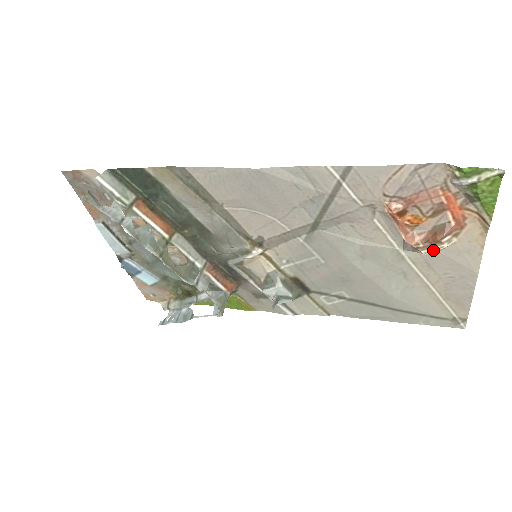
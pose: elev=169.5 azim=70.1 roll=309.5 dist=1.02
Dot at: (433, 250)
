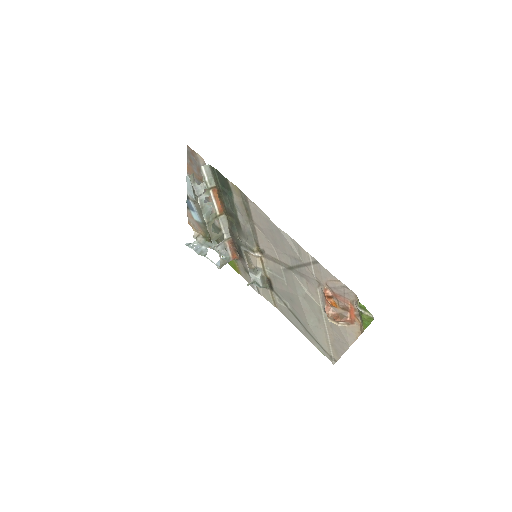
Dot at: (333, 322)
